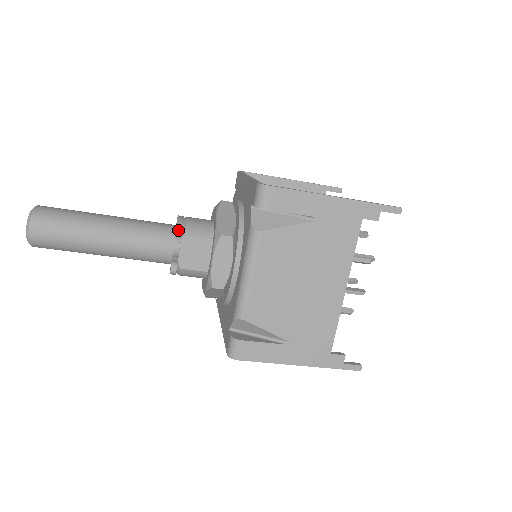
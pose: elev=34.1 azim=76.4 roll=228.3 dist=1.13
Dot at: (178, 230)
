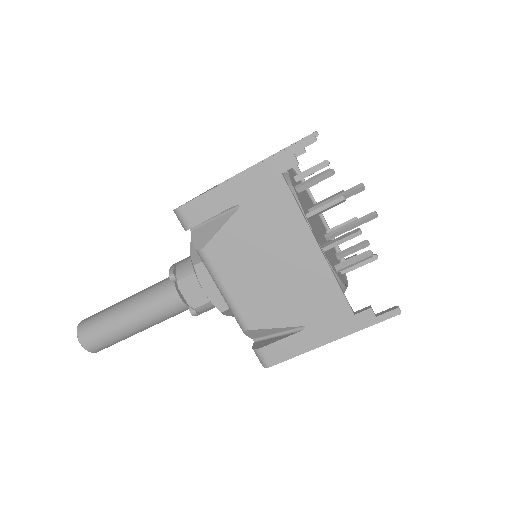
Dot at: (172, 279)
